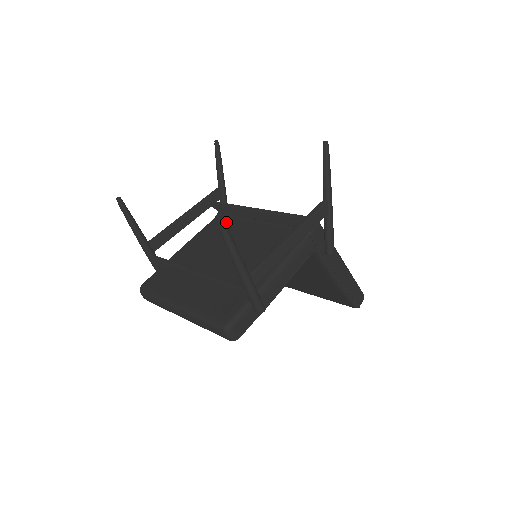
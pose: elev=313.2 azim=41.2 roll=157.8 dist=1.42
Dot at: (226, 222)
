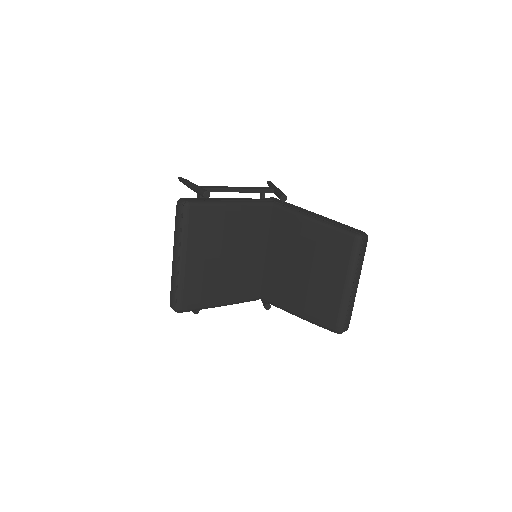
Dot at: occluded
